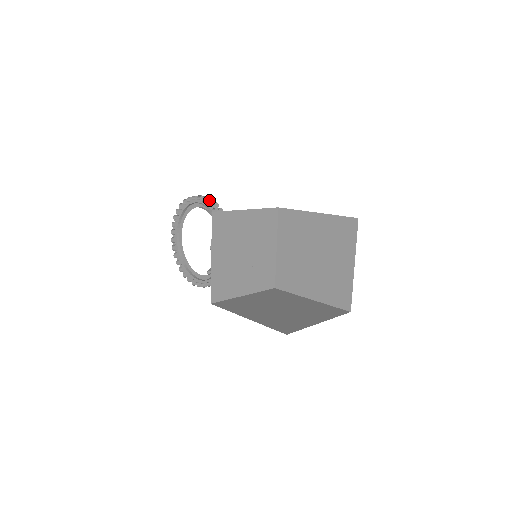
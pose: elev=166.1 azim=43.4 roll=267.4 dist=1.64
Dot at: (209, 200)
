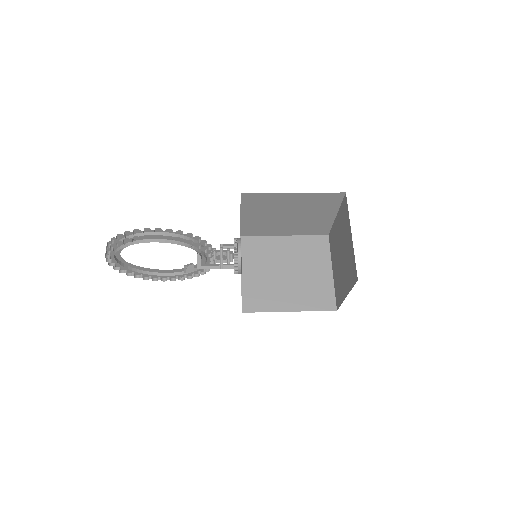
Dot at: (165, 231)
